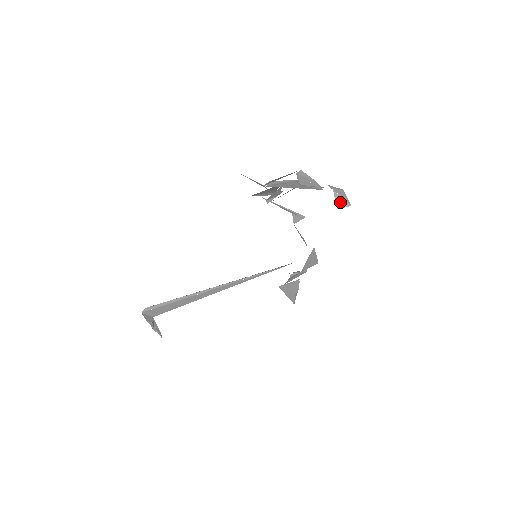
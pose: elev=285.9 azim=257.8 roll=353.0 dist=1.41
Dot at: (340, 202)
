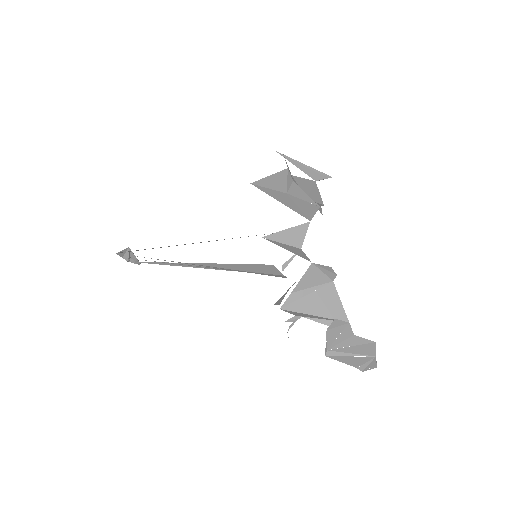
Dot at: occluded
